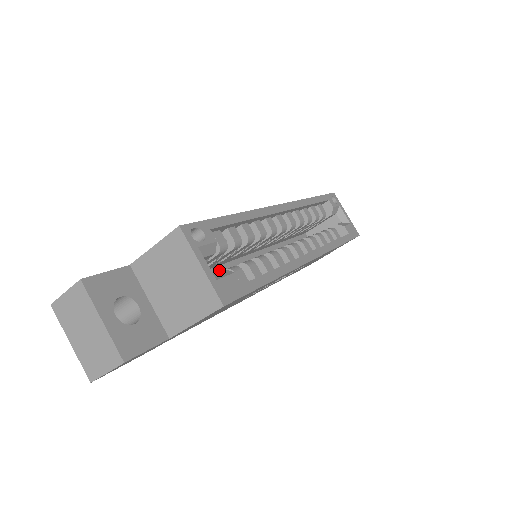
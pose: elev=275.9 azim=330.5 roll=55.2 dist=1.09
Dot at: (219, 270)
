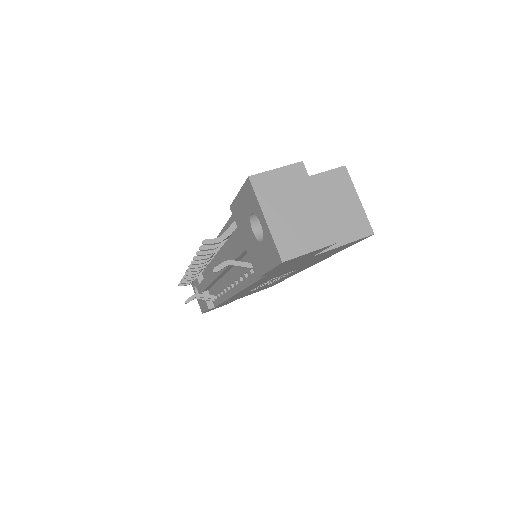
Dot at: occluded
